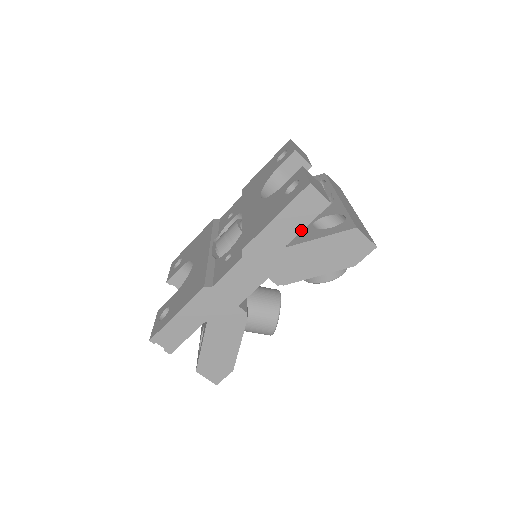
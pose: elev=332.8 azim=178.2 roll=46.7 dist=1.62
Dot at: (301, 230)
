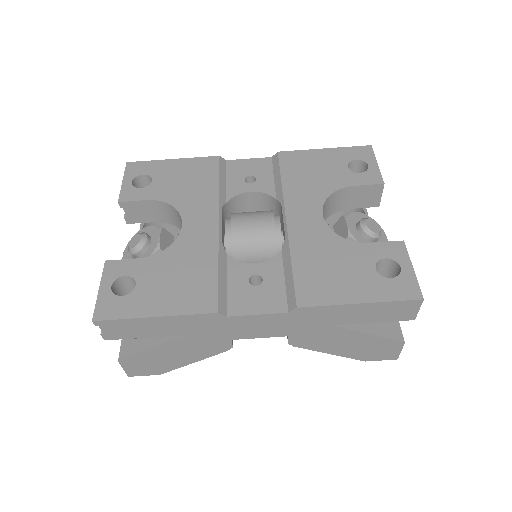
Dot at: (365, 322)
